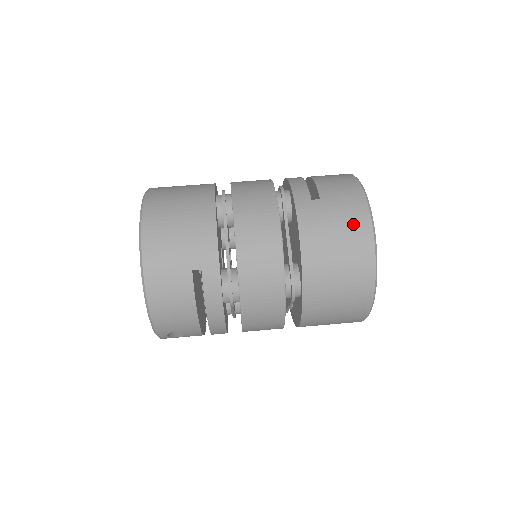
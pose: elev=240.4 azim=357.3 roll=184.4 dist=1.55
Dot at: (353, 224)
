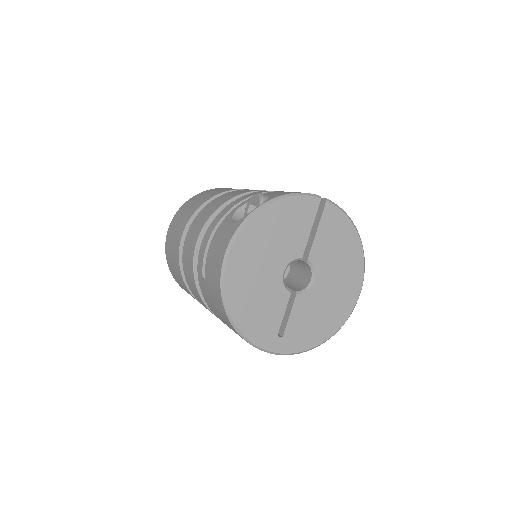
Dot at: (222, 314)
